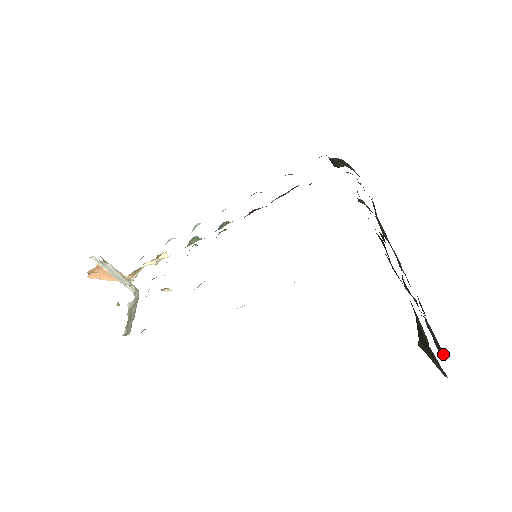
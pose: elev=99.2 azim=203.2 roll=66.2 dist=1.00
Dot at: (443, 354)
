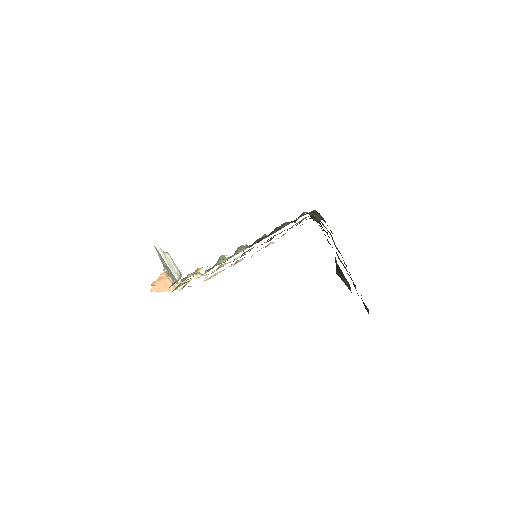
Dot at: (366, 307)
